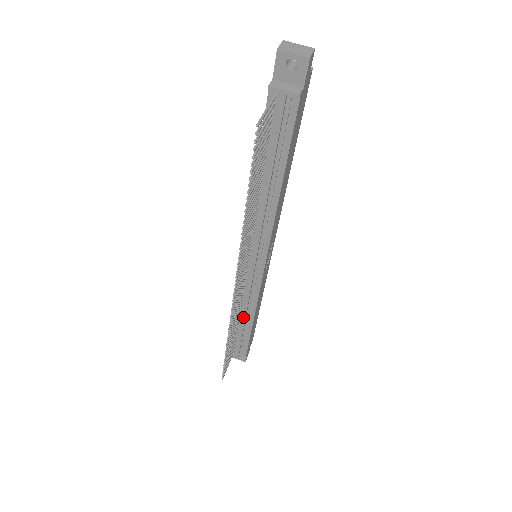
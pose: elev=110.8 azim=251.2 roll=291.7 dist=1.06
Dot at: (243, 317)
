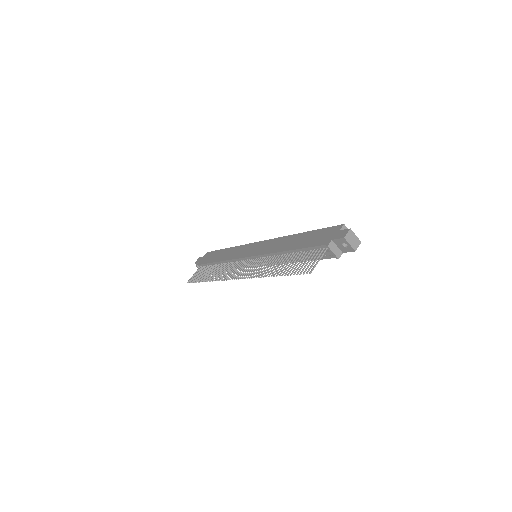
Dot at: occluded
